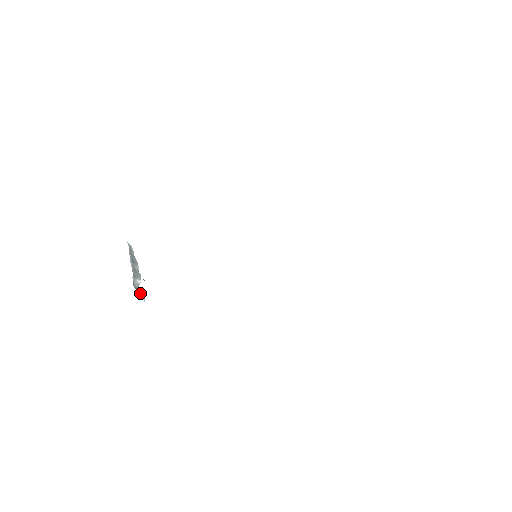
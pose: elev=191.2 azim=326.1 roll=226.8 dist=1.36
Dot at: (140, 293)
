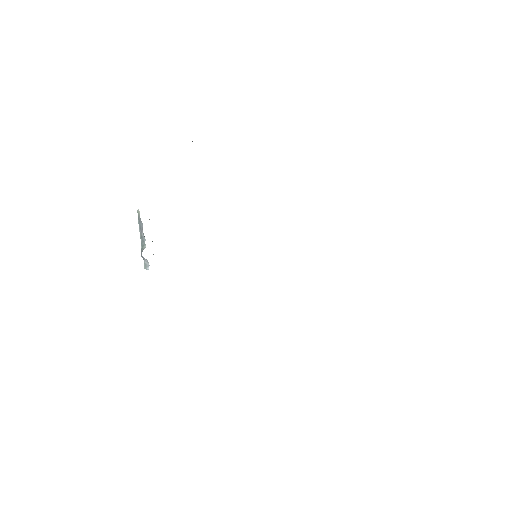
Dot at: (147, 265)
